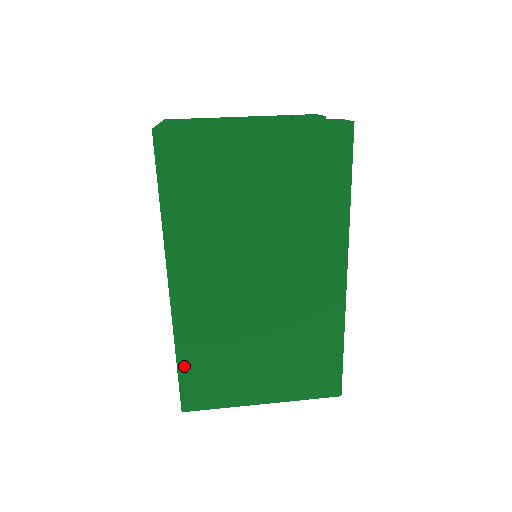
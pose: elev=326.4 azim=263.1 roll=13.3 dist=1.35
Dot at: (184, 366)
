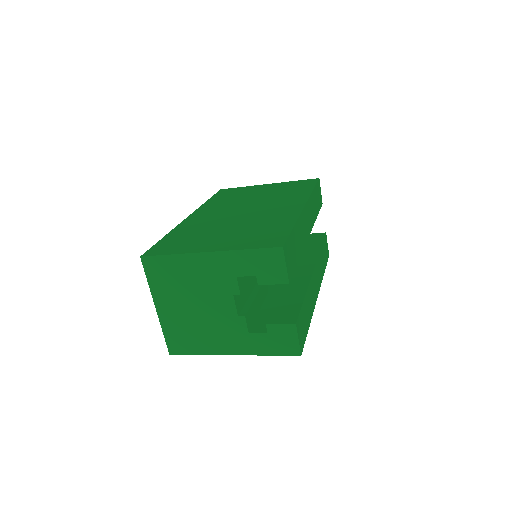
Dot at: (166, 238)
